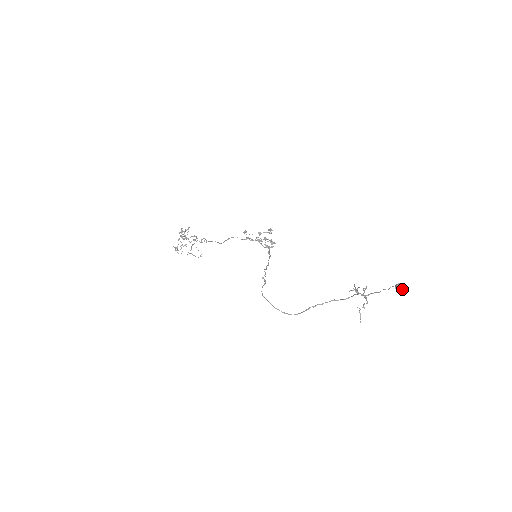
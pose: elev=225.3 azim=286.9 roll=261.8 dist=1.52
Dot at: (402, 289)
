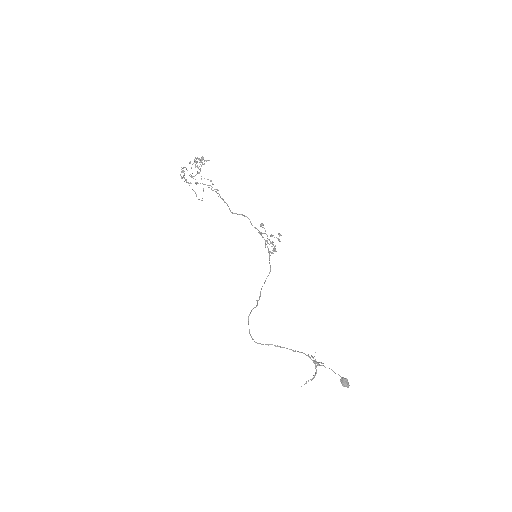
Dot at: (345, 385)
